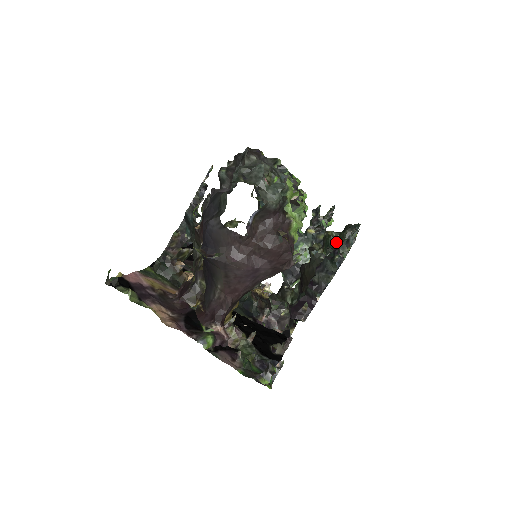
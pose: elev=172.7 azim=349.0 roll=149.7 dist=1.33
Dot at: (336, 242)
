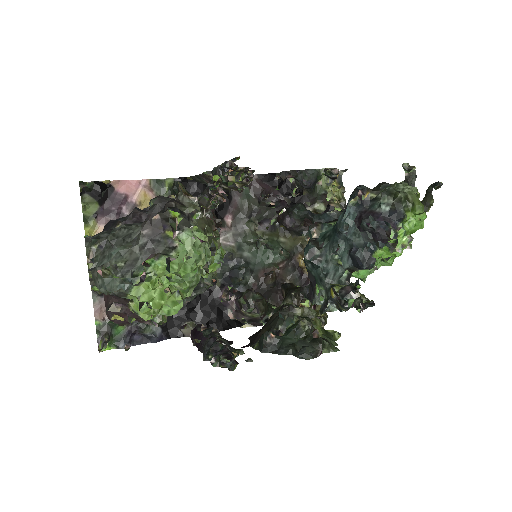
Dot at: (293, 336)
